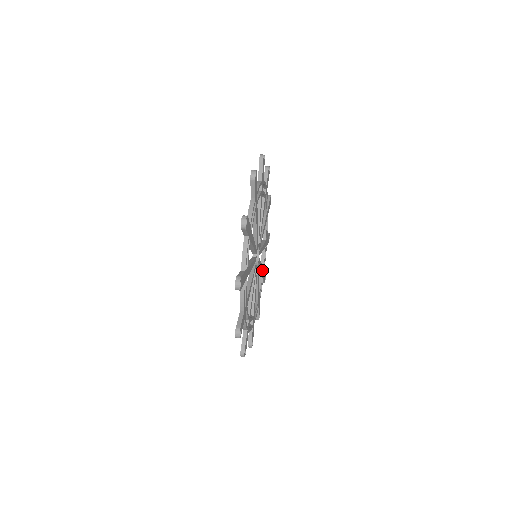
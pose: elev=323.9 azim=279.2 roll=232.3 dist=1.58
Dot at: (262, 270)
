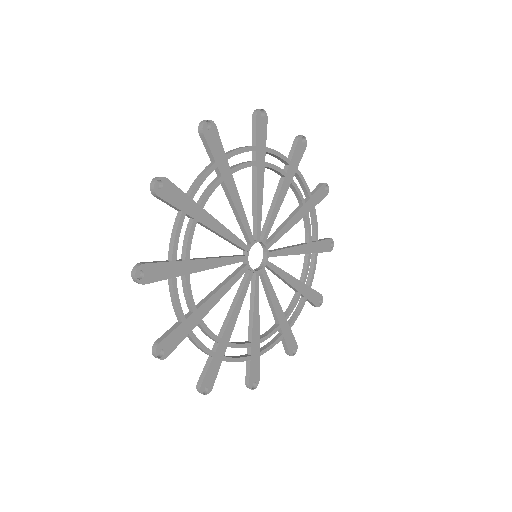
Dot at: (303, 249)
